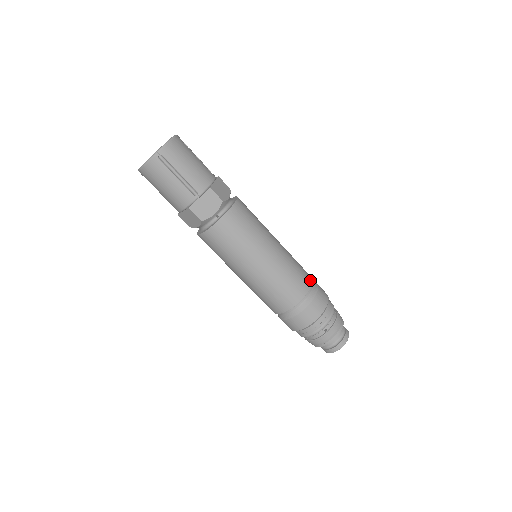
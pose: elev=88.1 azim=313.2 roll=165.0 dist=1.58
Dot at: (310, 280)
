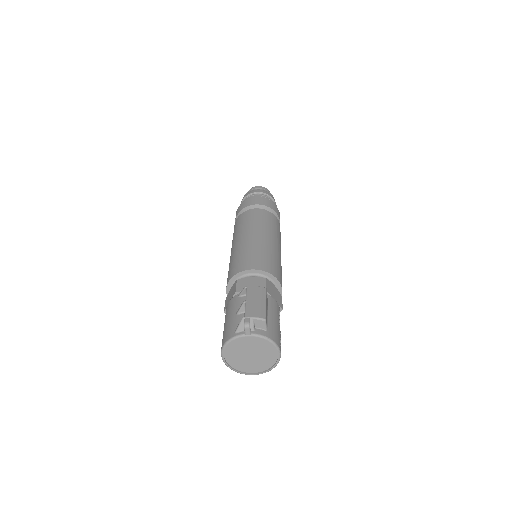
Dot at: occluded
